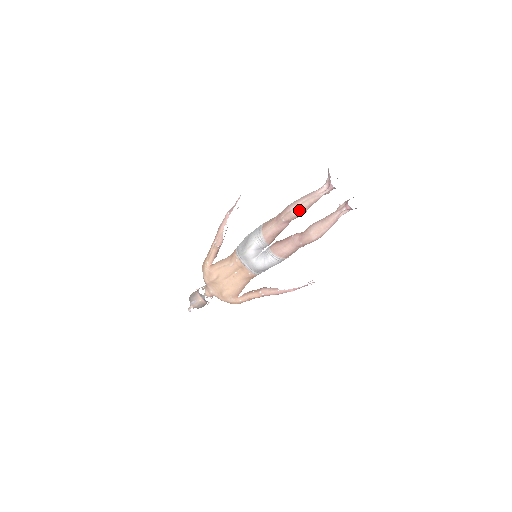
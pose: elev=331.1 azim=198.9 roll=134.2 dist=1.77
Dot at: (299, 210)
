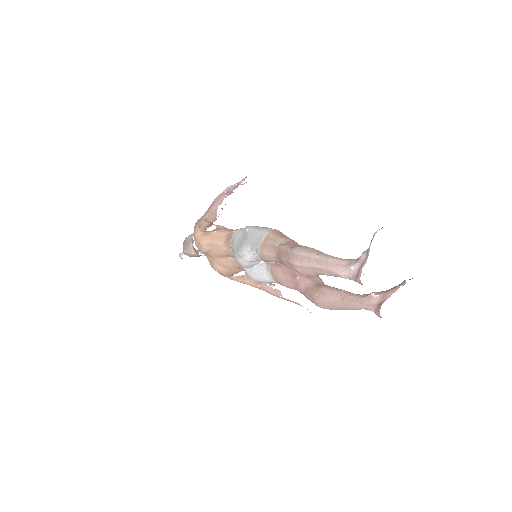
Dot at: (306, 272)
